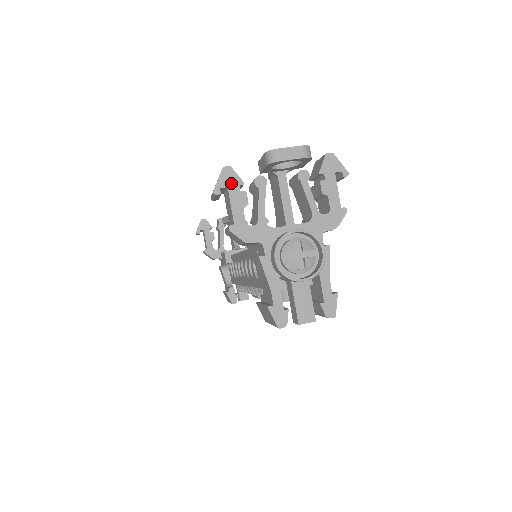
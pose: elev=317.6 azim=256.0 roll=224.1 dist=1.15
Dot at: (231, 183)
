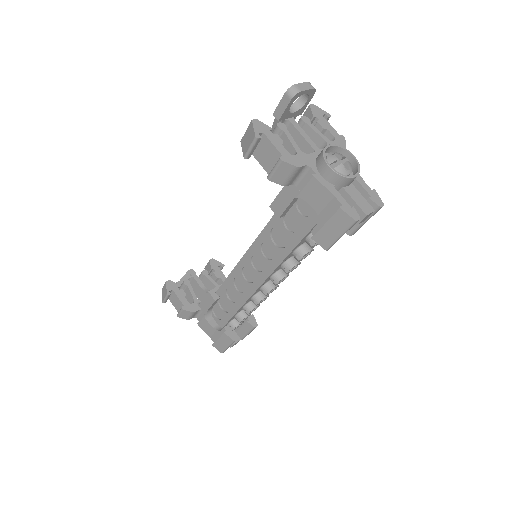
Dot at: (264, 130)
